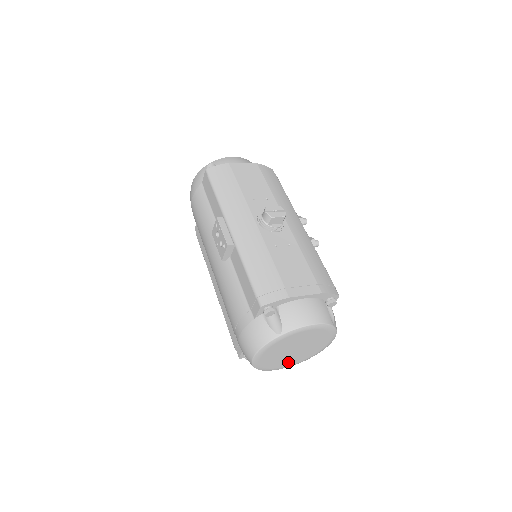
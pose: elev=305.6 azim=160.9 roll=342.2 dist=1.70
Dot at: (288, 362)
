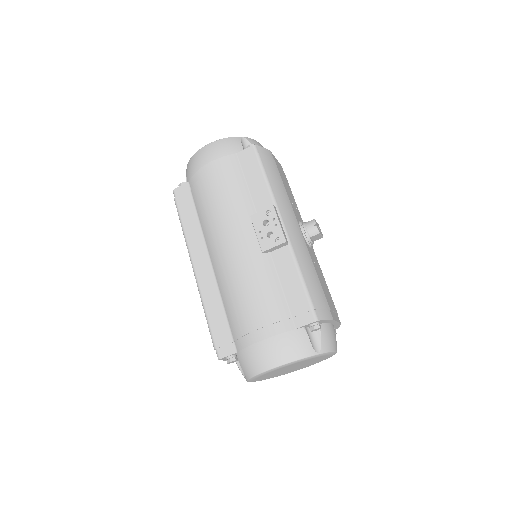
Dot at: (267, 377)
